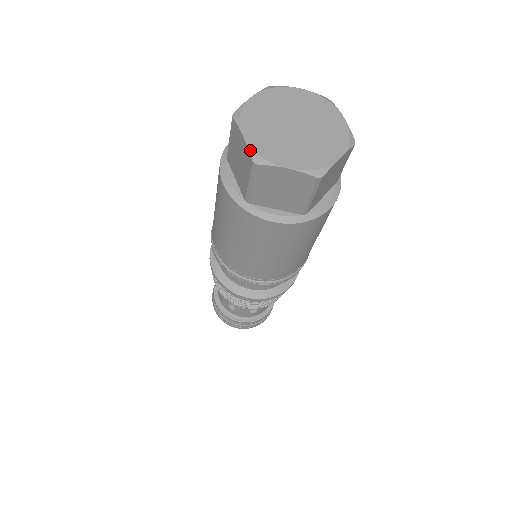
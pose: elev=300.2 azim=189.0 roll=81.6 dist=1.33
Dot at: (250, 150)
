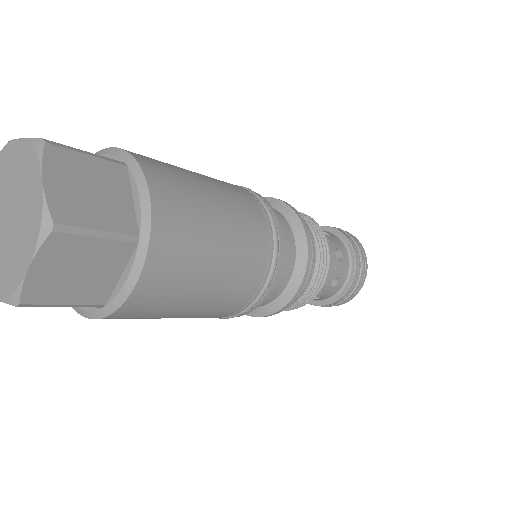
Dot at: out of frame
